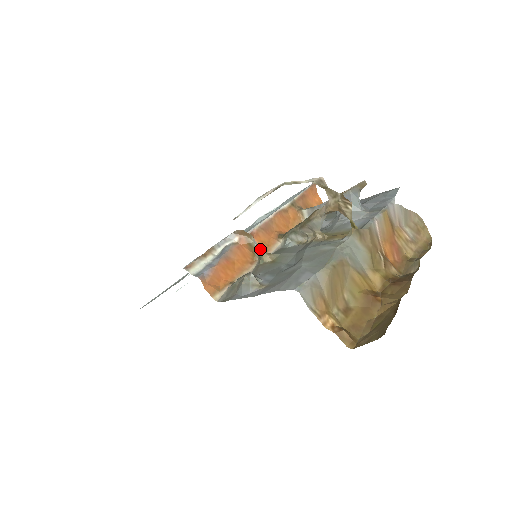
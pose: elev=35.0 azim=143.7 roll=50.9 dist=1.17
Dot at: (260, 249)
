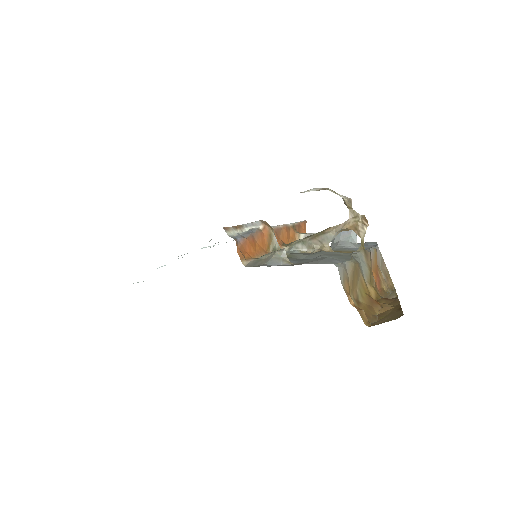
Dot at: (277, 243)
